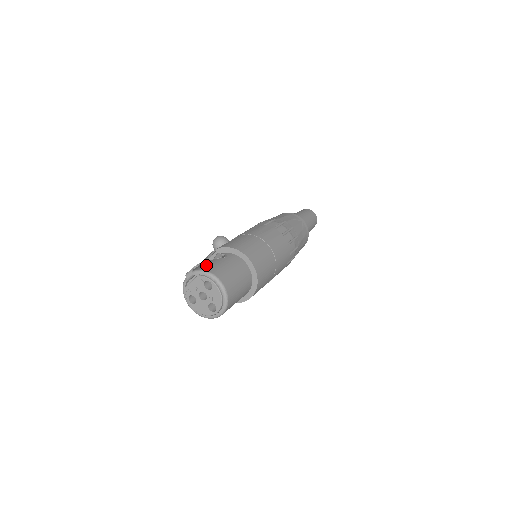
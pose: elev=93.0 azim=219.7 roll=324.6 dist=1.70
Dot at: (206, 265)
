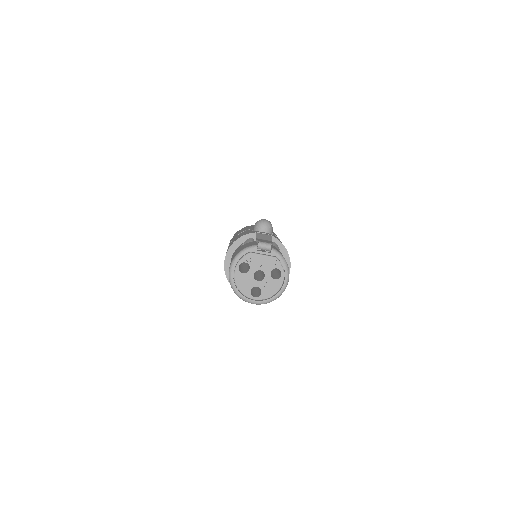
Dot at: (280, 252)
